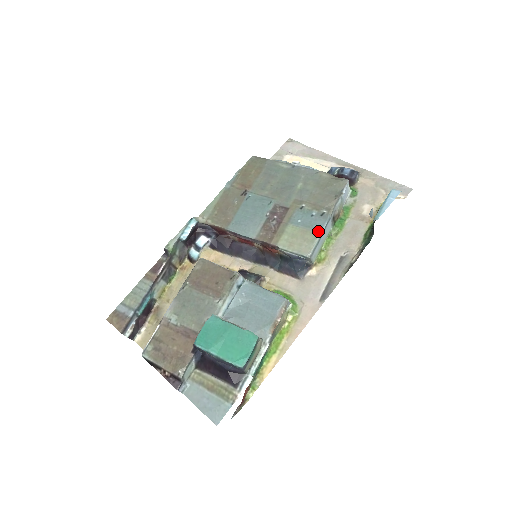
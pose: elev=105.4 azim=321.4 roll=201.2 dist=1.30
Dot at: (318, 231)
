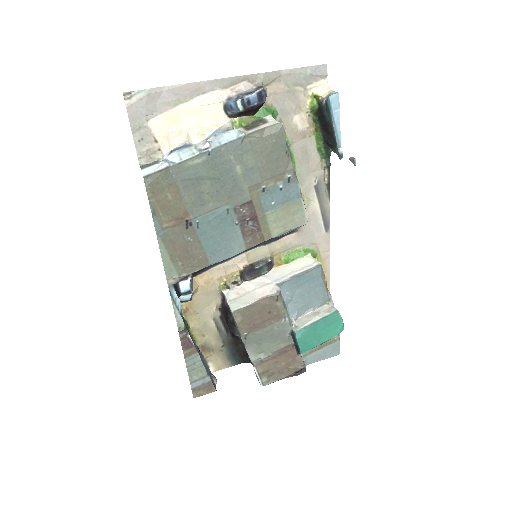
Dot at: (299, 198)
